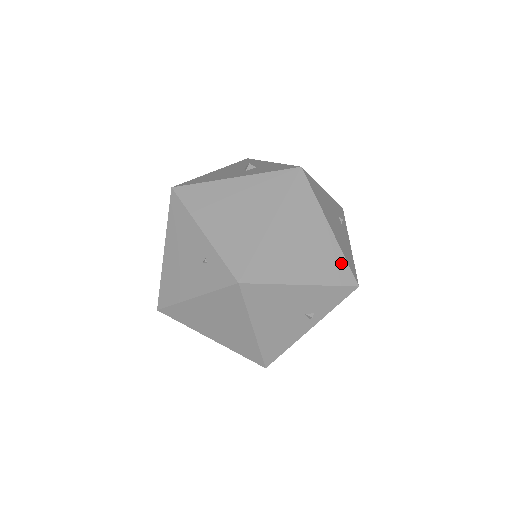
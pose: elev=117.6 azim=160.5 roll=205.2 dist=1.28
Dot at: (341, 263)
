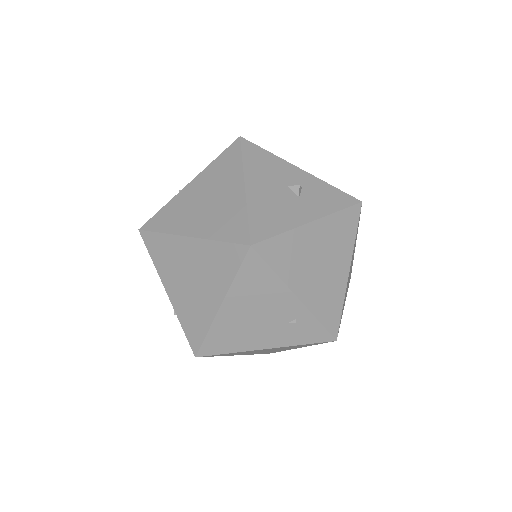
Dot at: occluded
